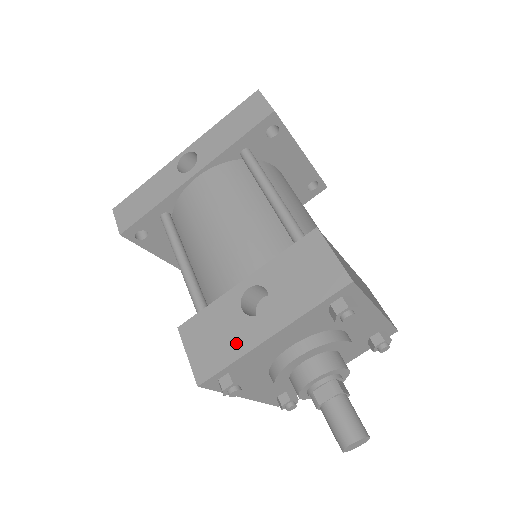
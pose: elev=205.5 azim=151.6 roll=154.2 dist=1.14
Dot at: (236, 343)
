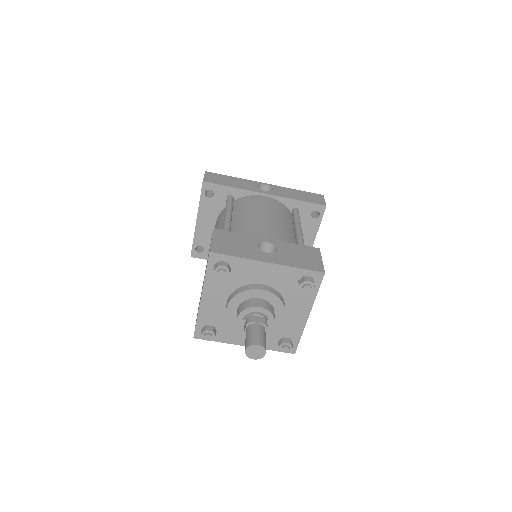
Dot at: (246, 253)
